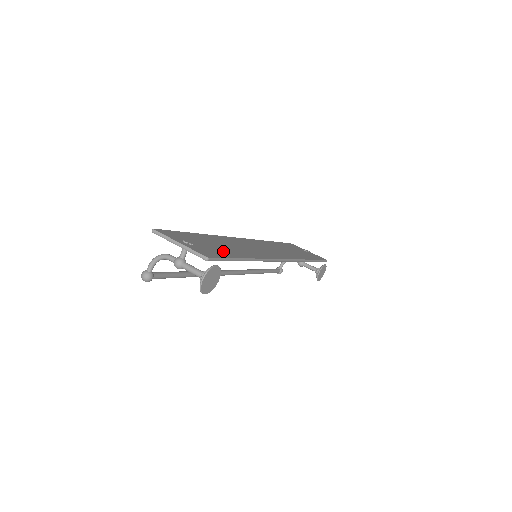
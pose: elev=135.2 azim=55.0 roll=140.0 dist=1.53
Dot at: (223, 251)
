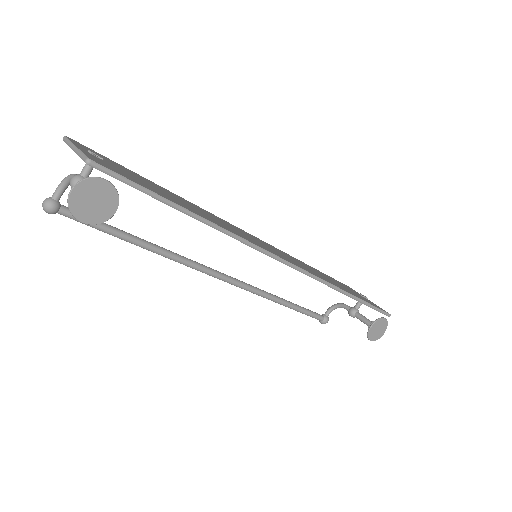
Dot at: (155, 190)
